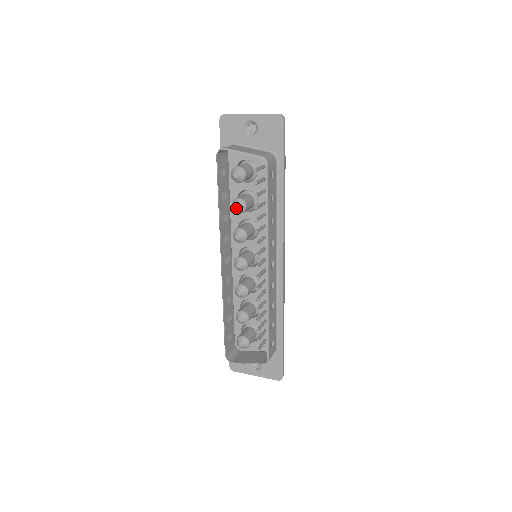
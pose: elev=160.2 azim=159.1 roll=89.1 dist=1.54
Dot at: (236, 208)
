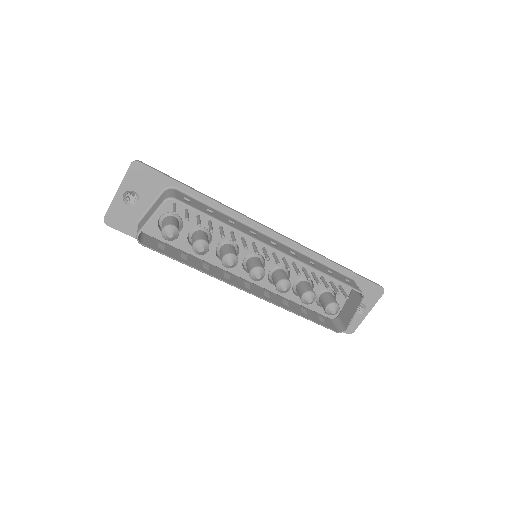
Dot at: (202, 251)
